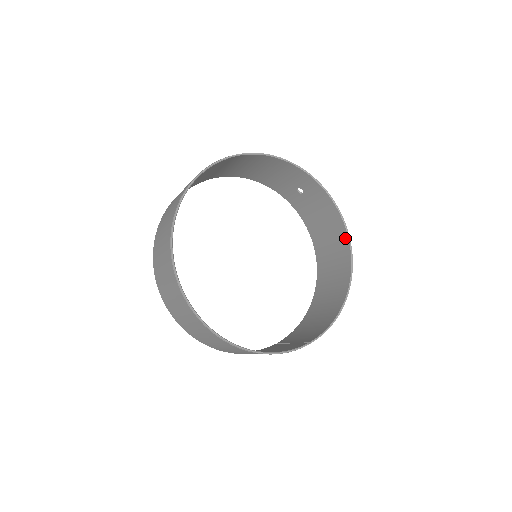
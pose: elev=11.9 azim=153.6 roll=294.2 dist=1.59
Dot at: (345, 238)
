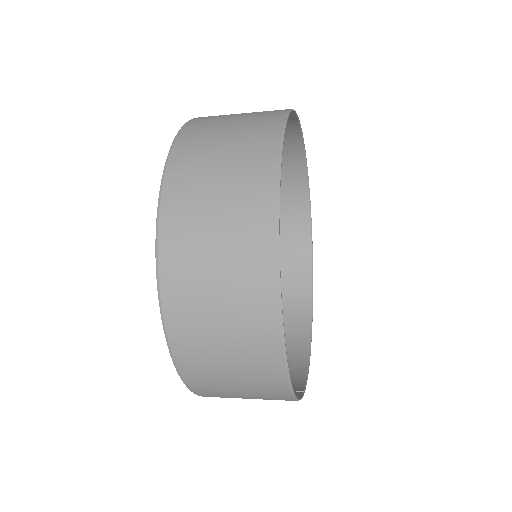
Dot at: (307, 275)
